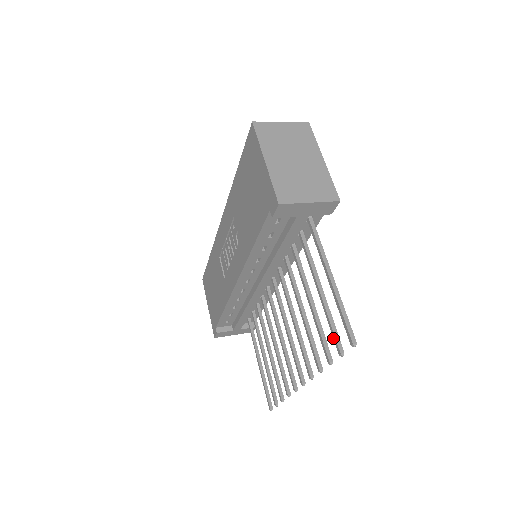
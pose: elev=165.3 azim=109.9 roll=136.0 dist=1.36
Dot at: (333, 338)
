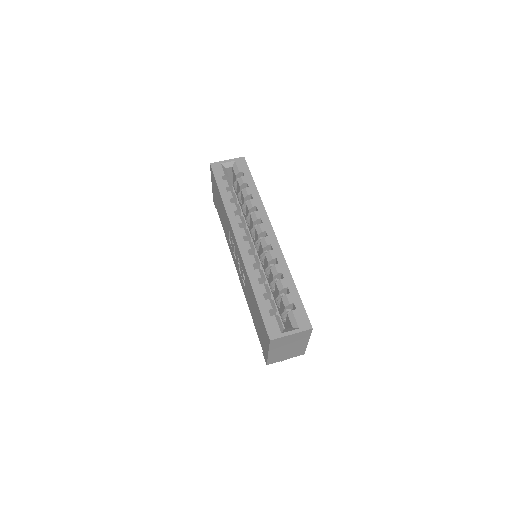
Dot at: occluded
